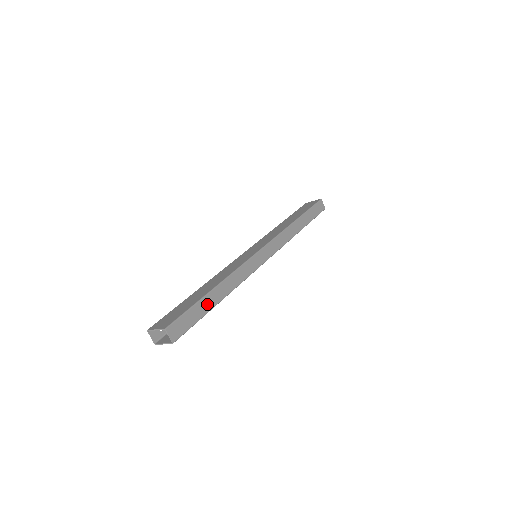
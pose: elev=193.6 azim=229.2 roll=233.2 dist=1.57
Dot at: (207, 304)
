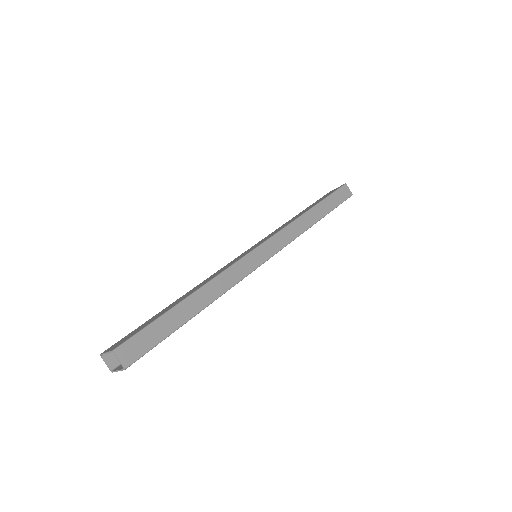
Dot at: (178, 317)
